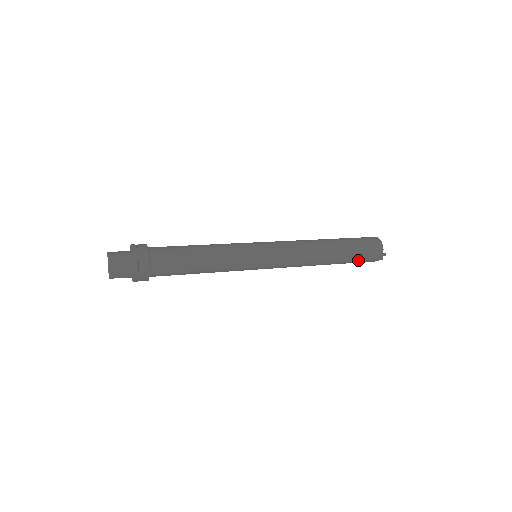
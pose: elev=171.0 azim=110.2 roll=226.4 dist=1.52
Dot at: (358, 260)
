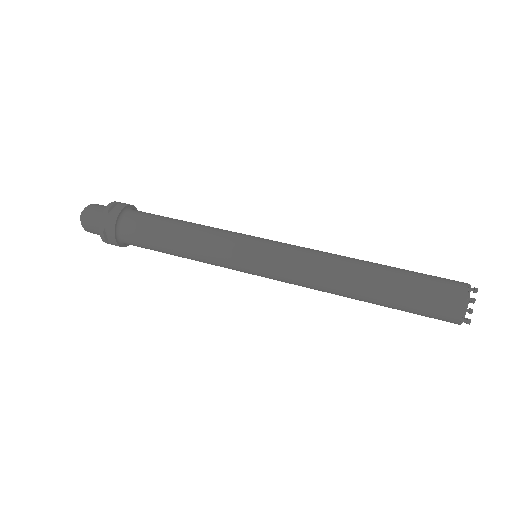
Dot at: (413, 313)
